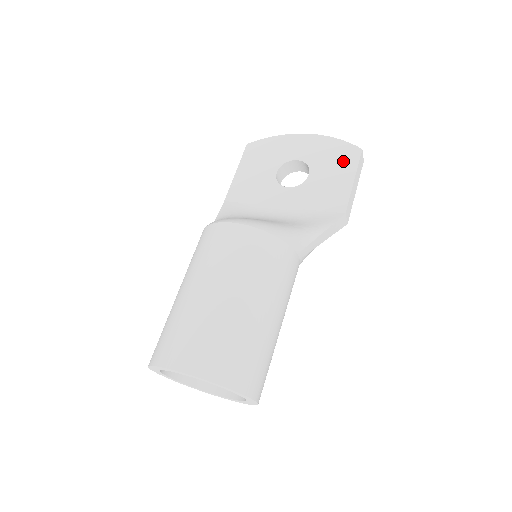
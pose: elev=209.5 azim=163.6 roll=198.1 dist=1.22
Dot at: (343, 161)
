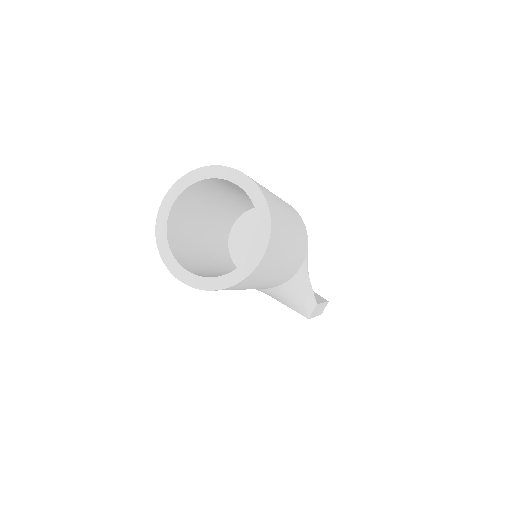
Dot at: (315, 295)
